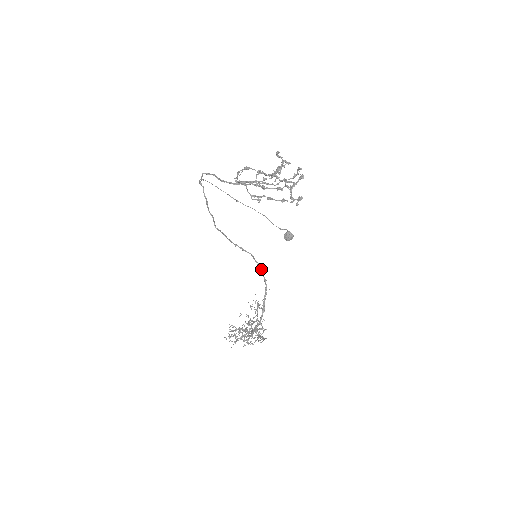
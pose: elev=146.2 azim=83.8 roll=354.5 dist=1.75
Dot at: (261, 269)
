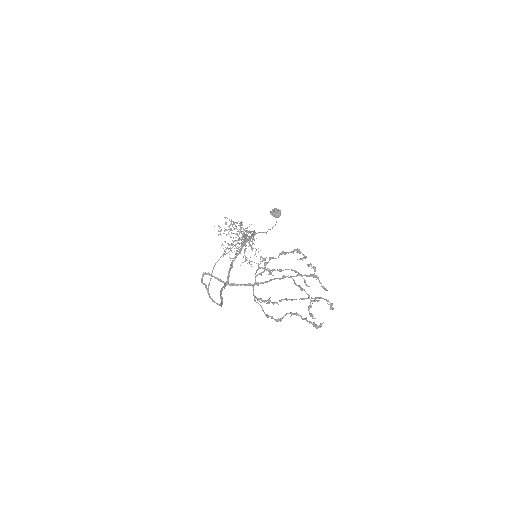
Dot at: (250, 232)
